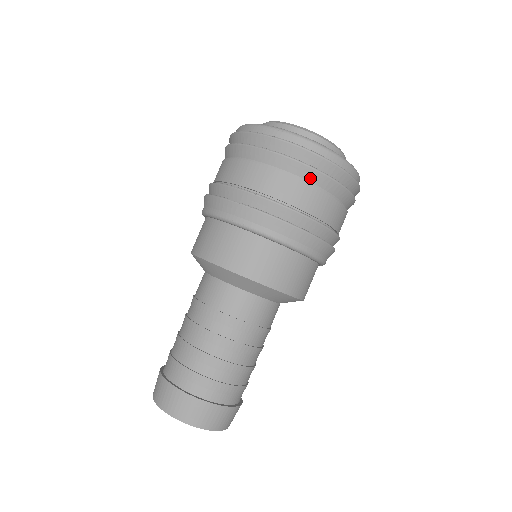
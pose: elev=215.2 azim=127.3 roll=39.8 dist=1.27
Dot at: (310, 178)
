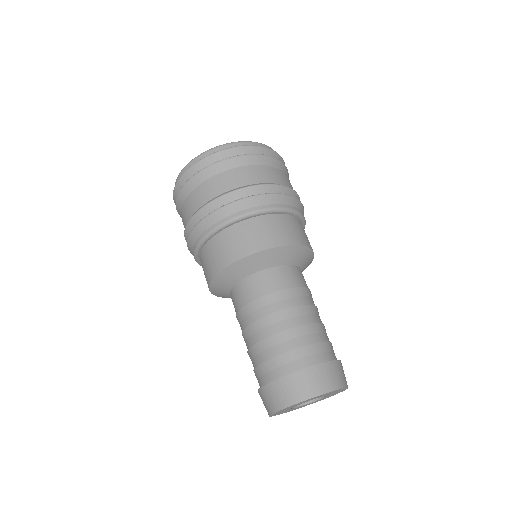
Dot at: (207, 177)
